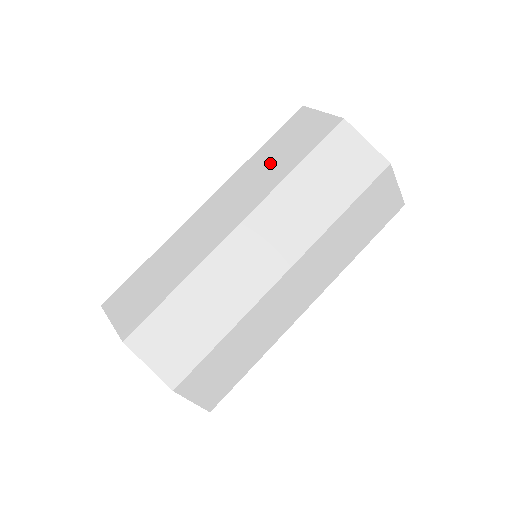
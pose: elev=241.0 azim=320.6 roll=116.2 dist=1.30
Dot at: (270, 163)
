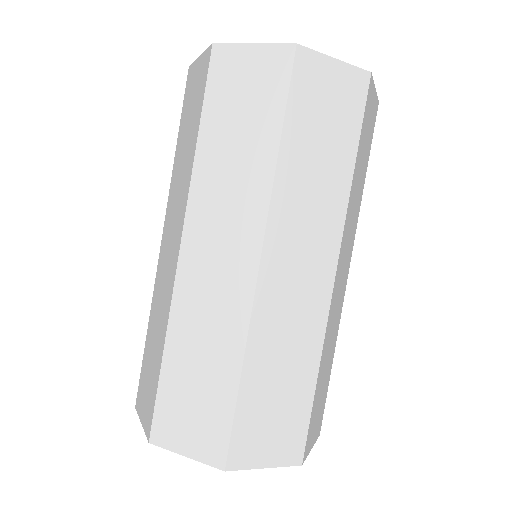
Dot at: (183, 154)
